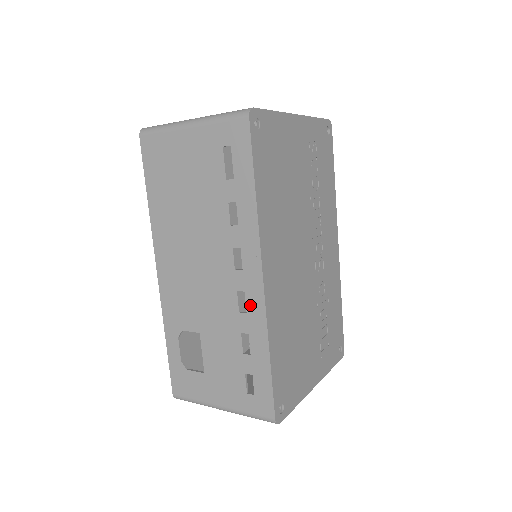
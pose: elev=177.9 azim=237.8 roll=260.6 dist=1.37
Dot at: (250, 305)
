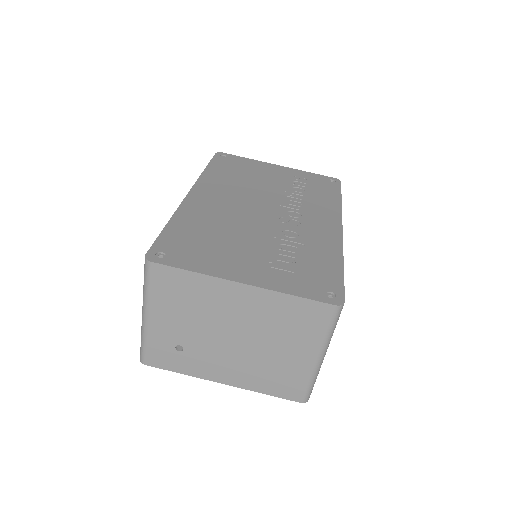
Dot at: occluded
